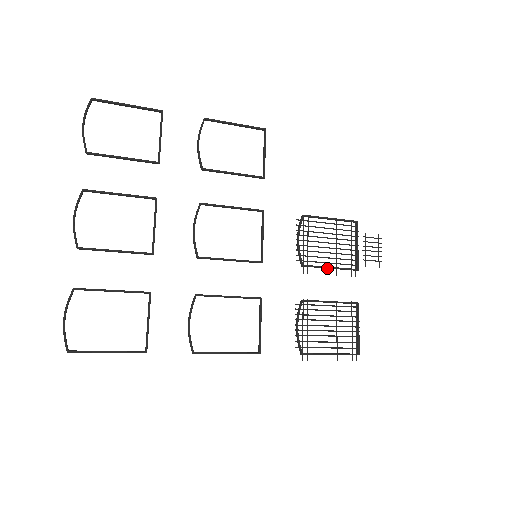
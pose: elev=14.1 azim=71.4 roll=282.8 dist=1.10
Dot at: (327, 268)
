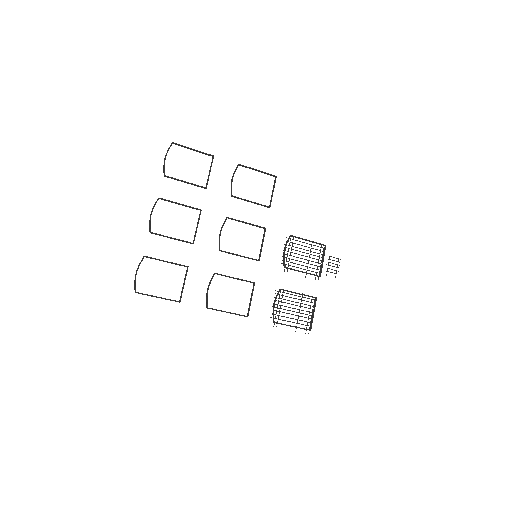
Dot at: occluded
